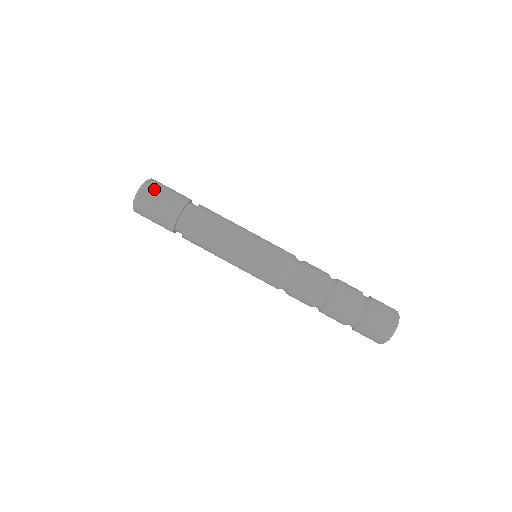
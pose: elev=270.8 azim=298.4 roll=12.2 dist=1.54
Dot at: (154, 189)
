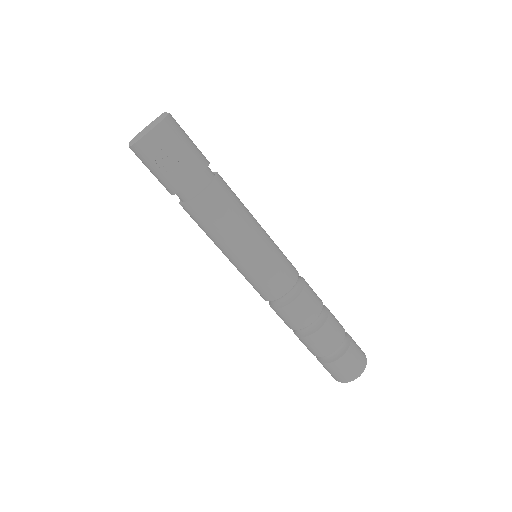
Dot at: (164, 141)
